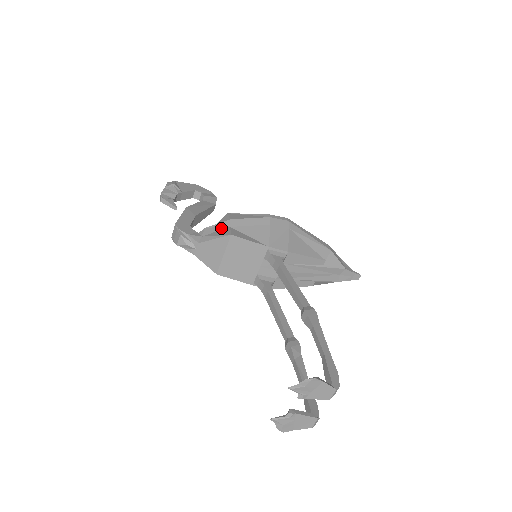
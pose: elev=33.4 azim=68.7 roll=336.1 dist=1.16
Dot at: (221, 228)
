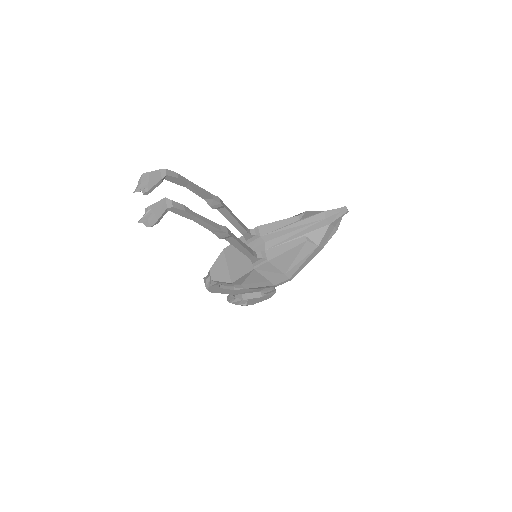
Dot at: occluded
